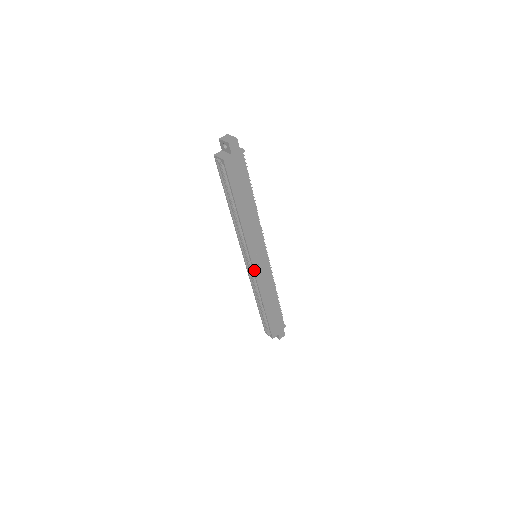
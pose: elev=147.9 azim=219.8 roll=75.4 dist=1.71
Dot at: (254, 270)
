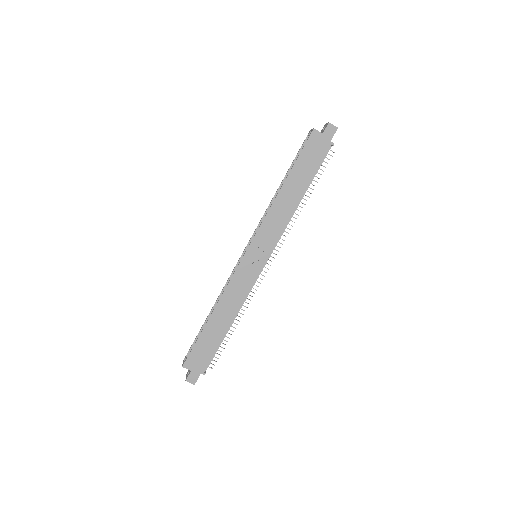
Dot at: (242, 259)
